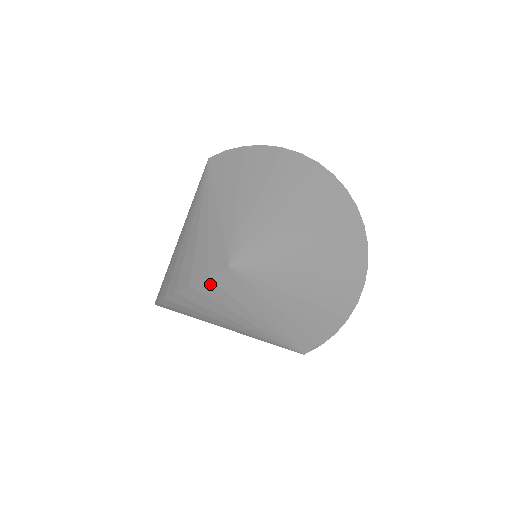
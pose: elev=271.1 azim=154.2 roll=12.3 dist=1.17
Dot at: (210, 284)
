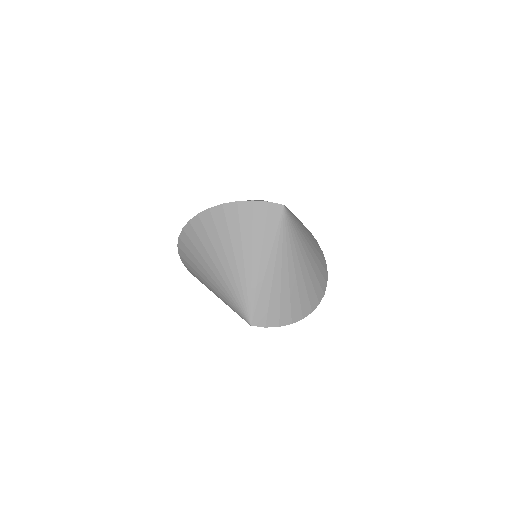
Dot at: (264, 208)
